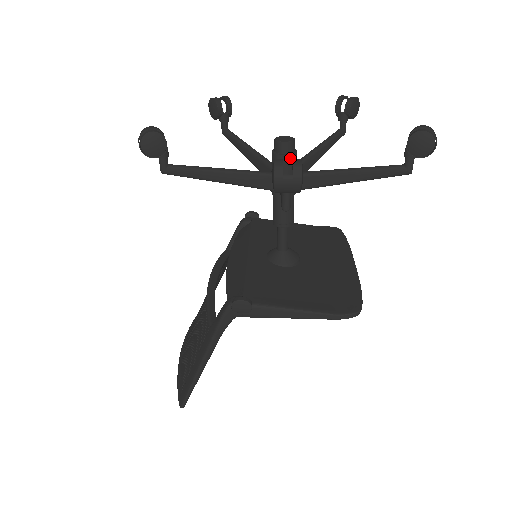
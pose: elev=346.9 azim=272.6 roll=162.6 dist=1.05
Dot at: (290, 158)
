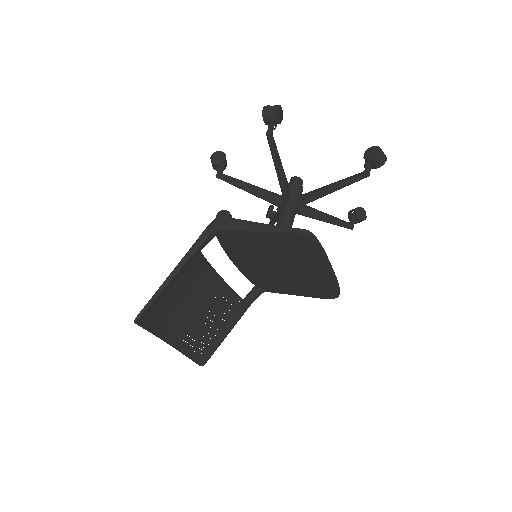
Dot at: (296, 184)
